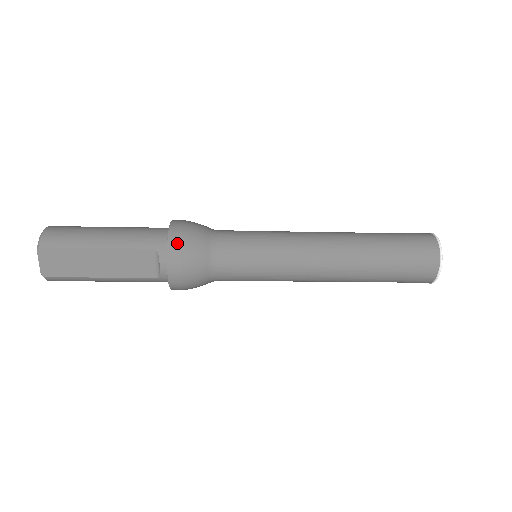
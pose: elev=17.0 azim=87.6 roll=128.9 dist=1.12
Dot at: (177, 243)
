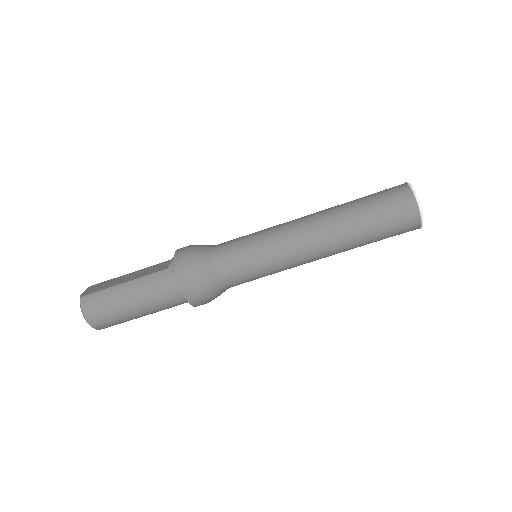
Dot at: occluded
